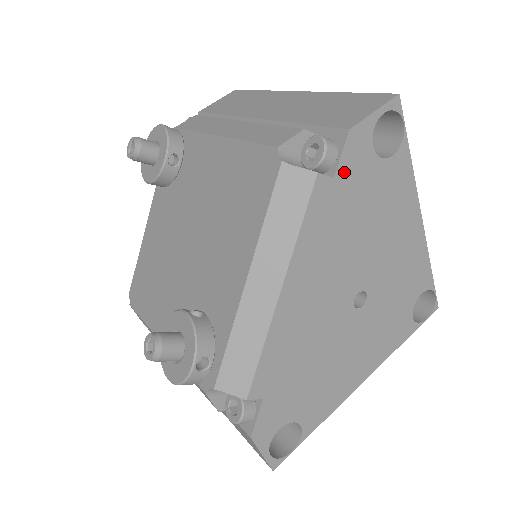
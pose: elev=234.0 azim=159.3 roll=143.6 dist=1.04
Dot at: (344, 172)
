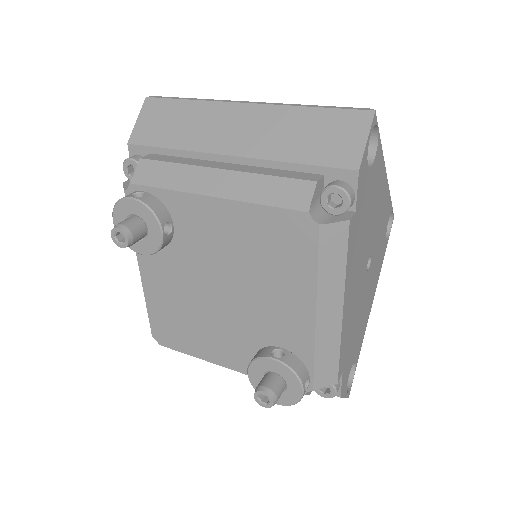
Dot at: (359, 201)
